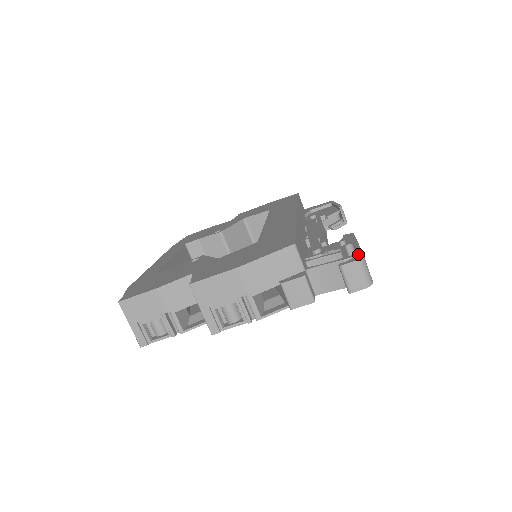
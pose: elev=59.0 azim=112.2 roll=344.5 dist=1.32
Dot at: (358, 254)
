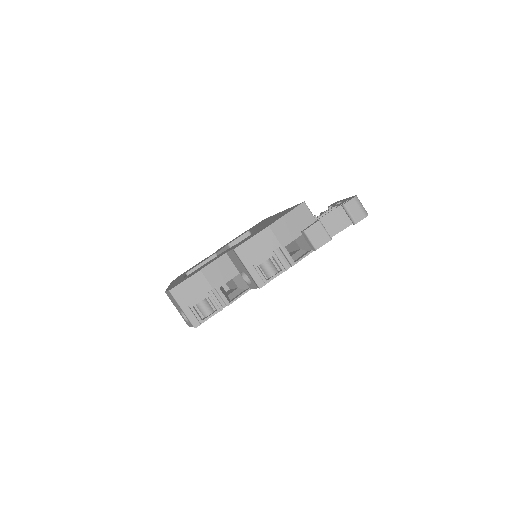
Dot at: (351, 197)
